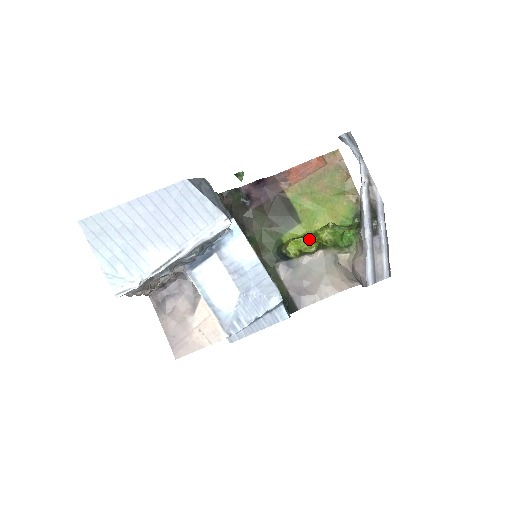
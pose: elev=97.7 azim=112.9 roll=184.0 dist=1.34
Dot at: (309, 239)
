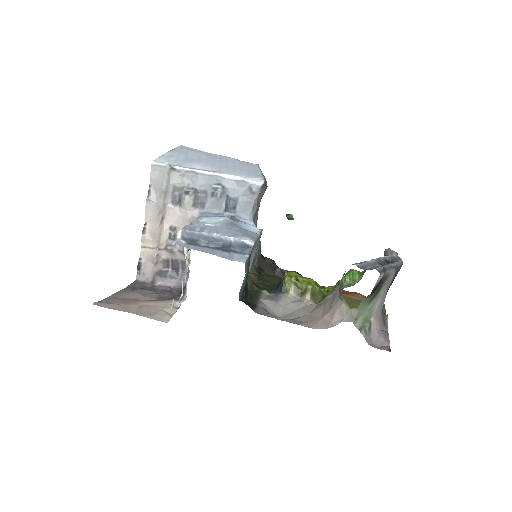
Dot at: occluded
